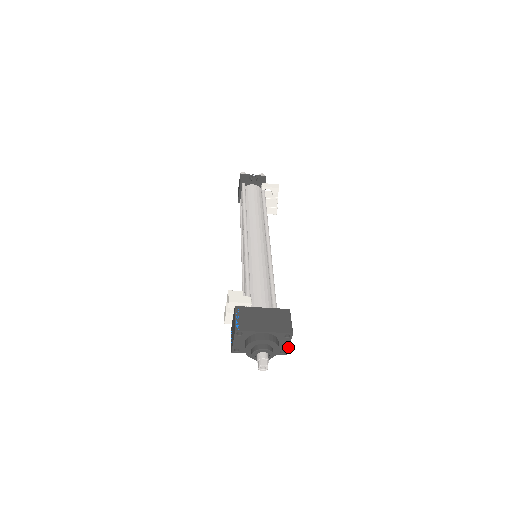
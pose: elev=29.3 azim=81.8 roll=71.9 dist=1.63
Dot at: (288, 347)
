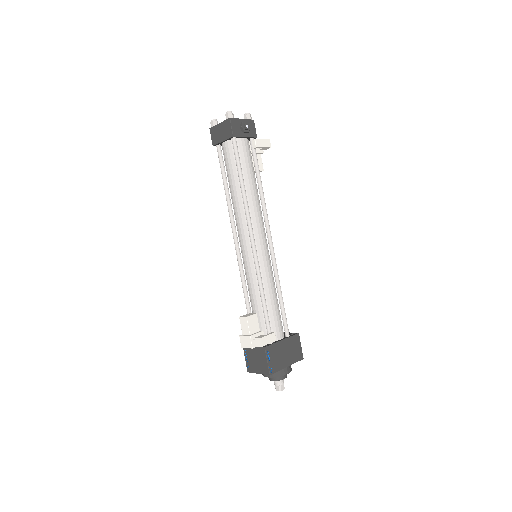
Dot at: occluded
